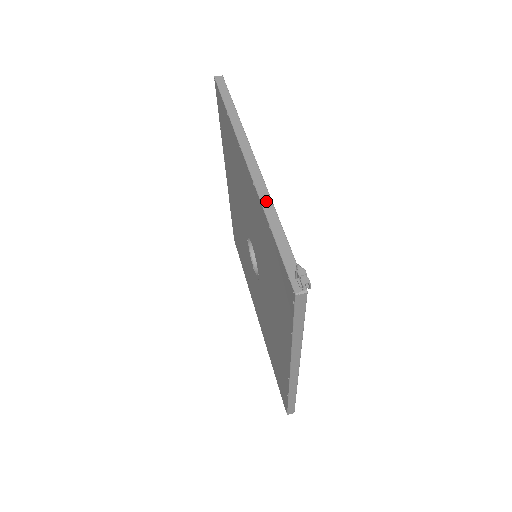
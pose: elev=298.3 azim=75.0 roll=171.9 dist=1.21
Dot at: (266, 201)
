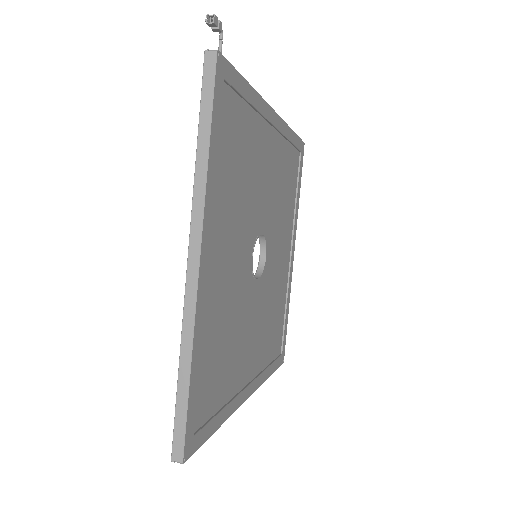
Dot at: occluded
